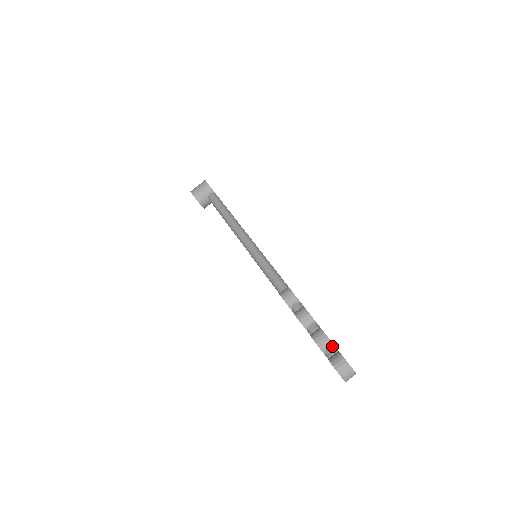
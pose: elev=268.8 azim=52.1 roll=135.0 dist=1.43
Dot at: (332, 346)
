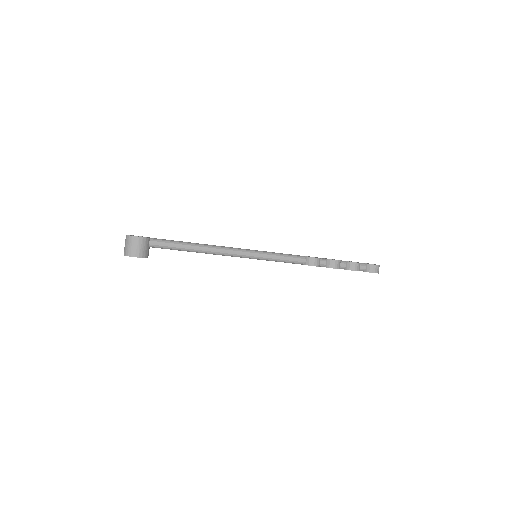
Dot at: (361, 264)
